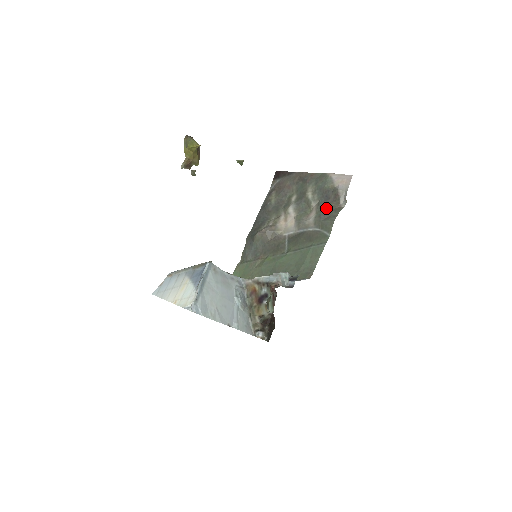
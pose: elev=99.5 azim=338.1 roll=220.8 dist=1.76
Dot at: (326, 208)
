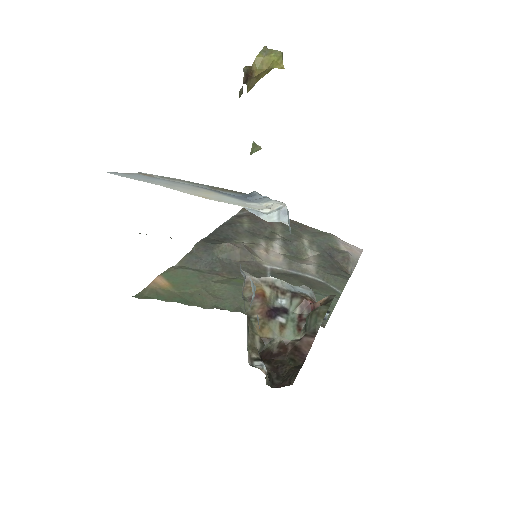
Dot at: (332, 264)
